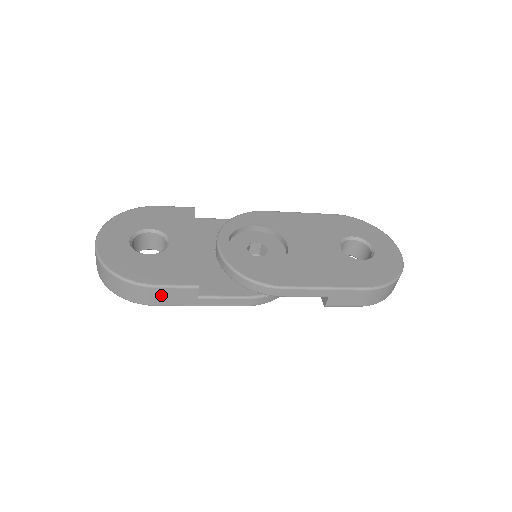
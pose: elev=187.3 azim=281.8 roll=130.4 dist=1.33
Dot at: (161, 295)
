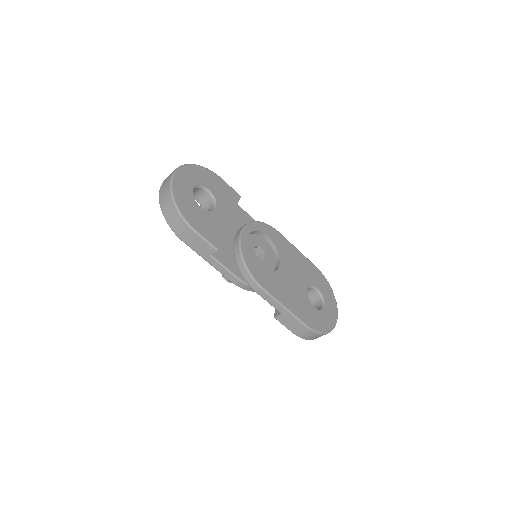
Dot at: (192, 237)
